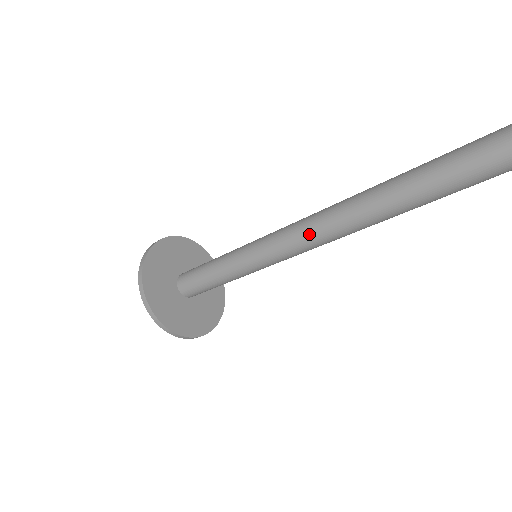
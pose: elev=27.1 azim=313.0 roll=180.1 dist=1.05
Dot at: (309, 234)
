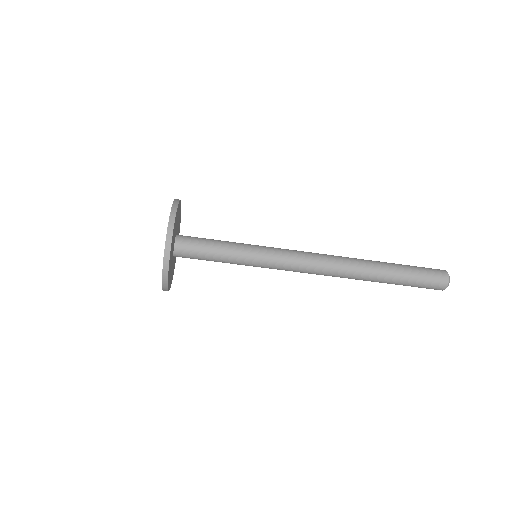
Dot at: (312, 253)
